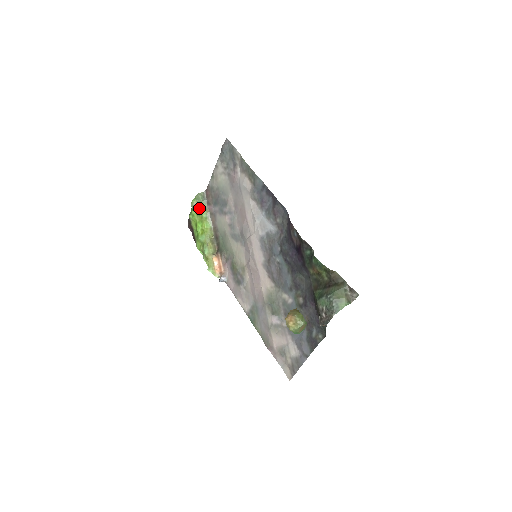
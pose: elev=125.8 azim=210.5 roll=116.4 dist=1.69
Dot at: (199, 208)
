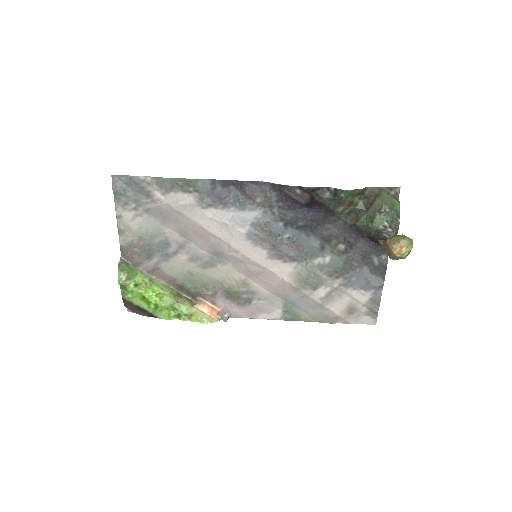
Dot at: (133, 278)
